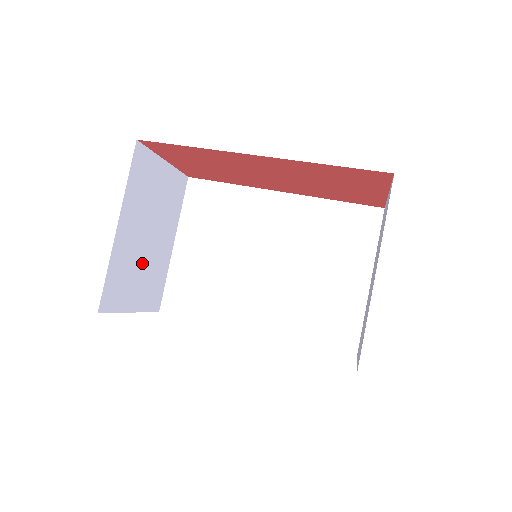
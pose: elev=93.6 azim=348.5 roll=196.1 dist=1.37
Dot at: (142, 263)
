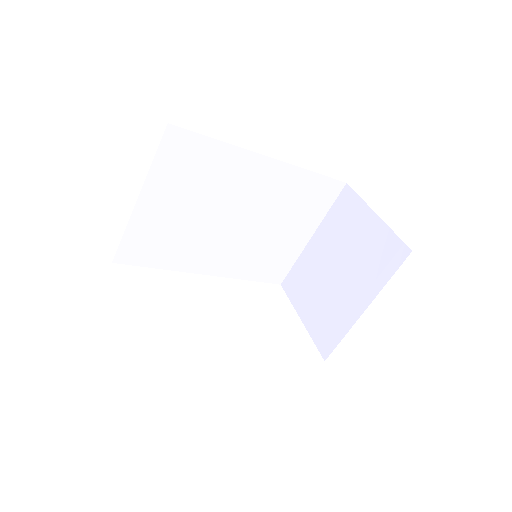
Dot at: occluded
